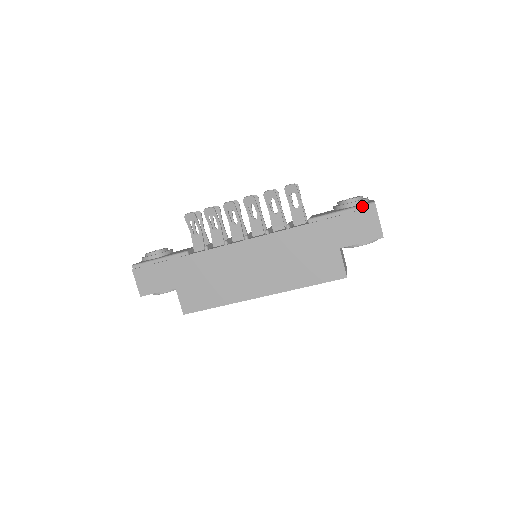
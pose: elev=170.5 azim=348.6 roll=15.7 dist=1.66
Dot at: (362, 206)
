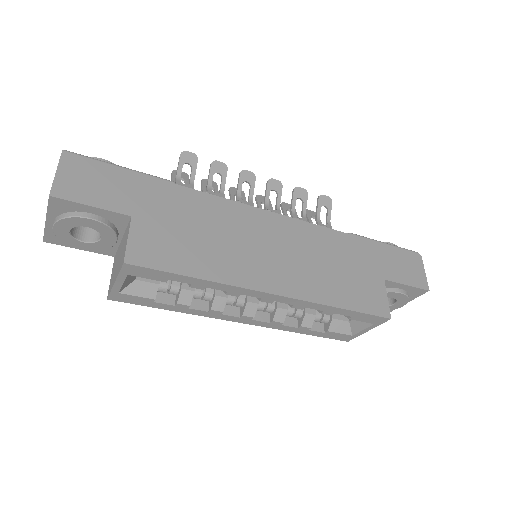
Dot at: (406, 249)
